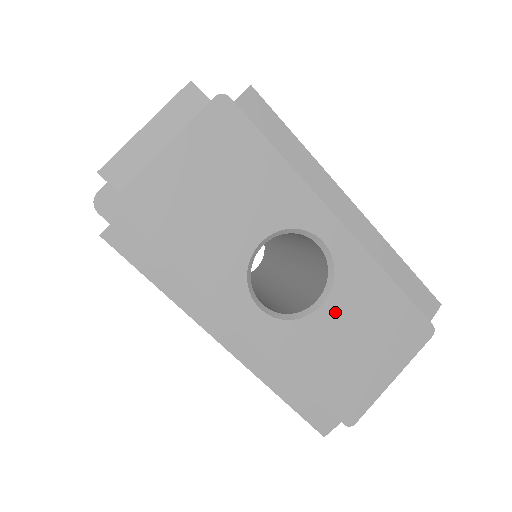
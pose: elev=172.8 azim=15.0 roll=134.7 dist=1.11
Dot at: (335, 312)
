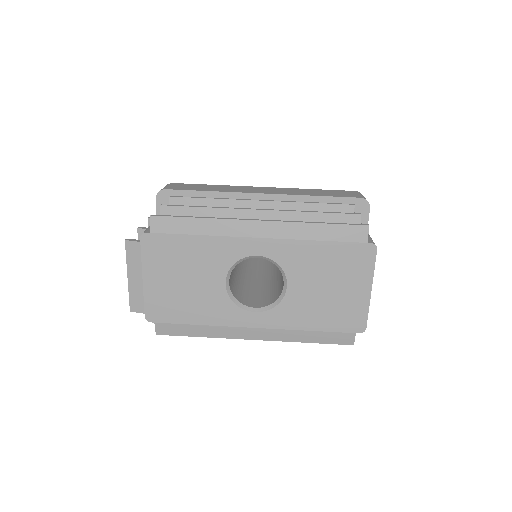
Dot at: (298, 284)
